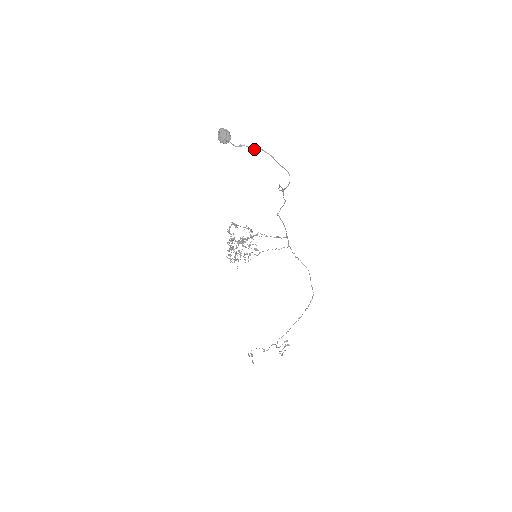
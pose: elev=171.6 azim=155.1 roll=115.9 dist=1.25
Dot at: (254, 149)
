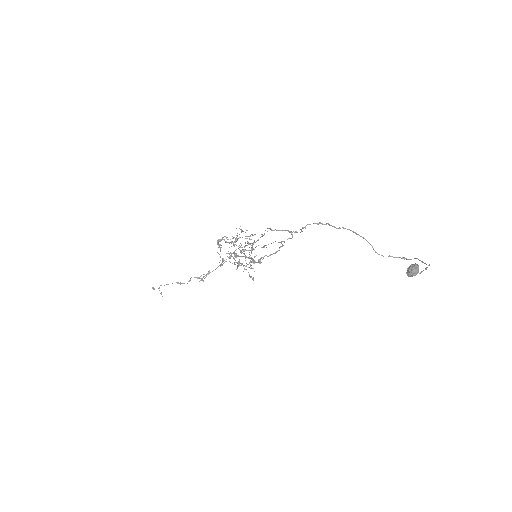
Dot at: occluded
